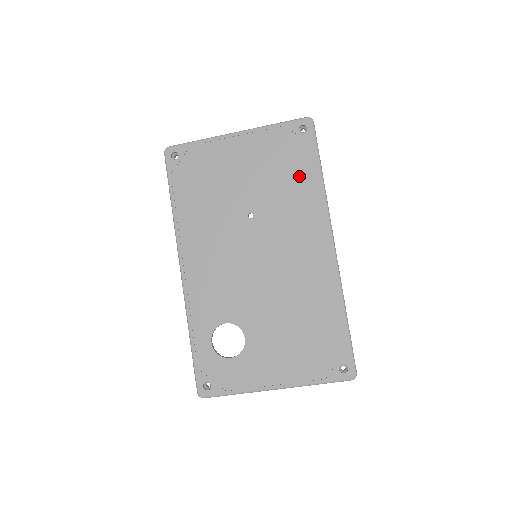
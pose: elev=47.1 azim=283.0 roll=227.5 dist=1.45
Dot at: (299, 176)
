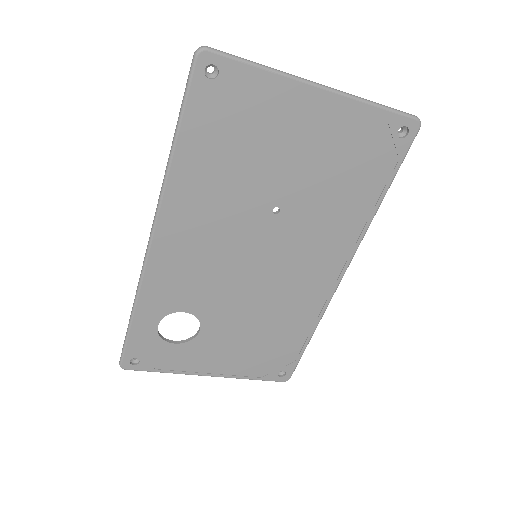
Dot at: (359, 189)
